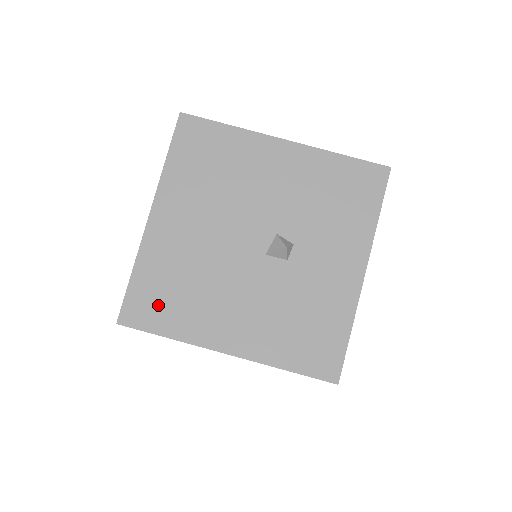
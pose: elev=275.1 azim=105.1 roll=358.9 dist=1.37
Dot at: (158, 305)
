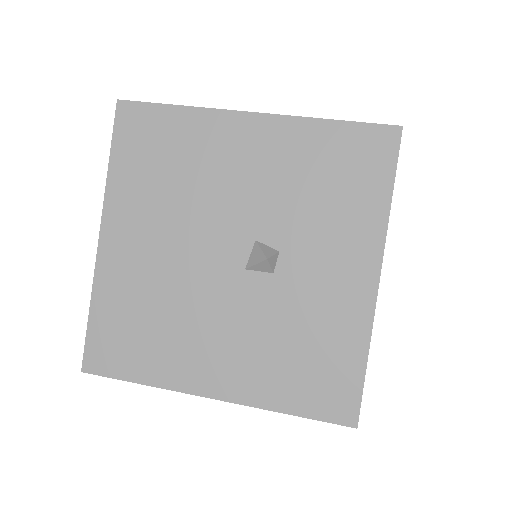
Dot at: (124, 346)
